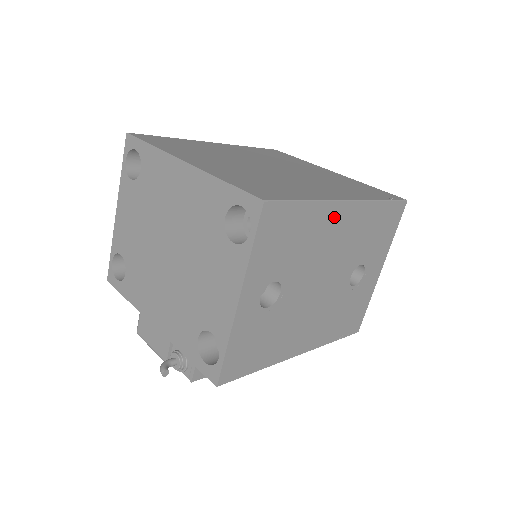
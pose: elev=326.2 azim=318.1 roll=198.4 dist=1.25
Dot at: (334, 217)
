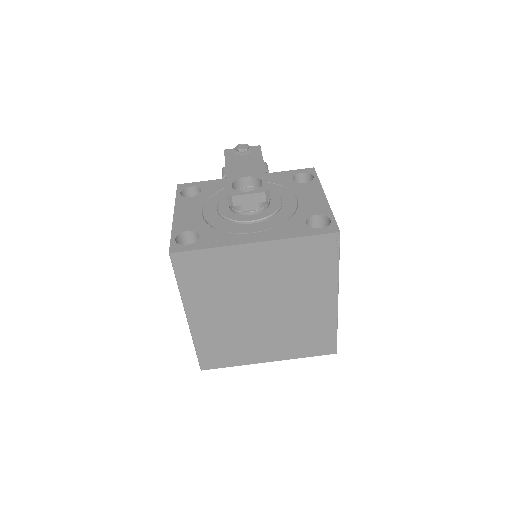
Dot at: occluded
